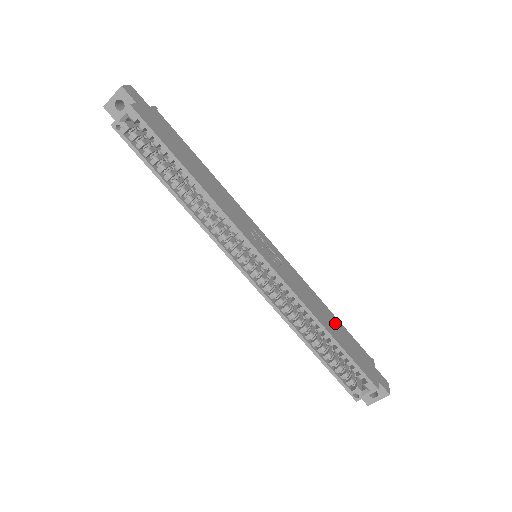
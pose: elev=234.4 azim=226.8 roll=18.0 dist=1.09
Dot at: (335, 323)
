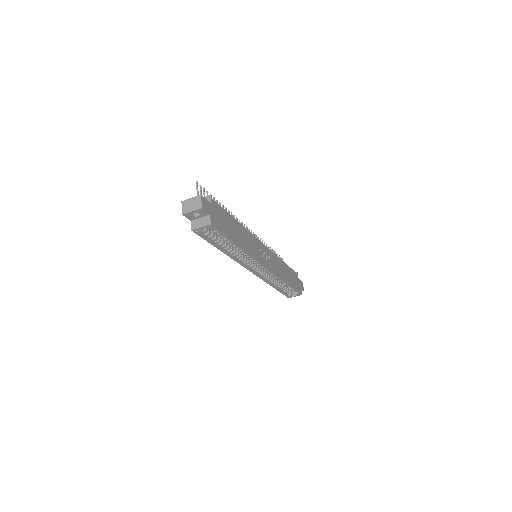
Dot at: (287, 270)
